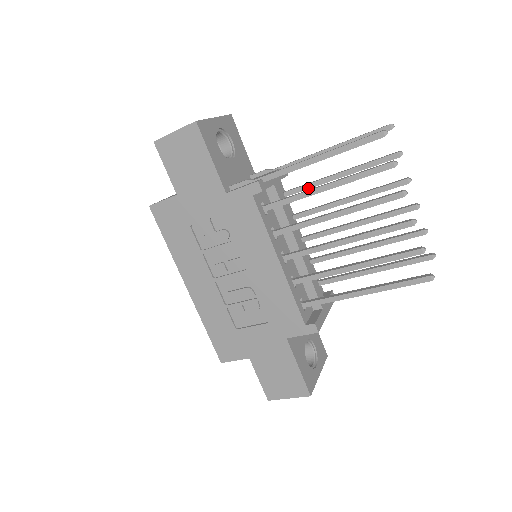
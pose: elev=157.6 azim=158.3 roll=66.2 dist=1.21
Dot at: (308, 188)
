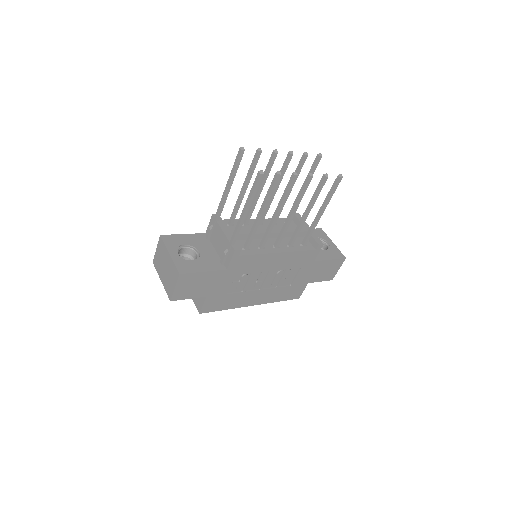
Dot at: (238, 209)
